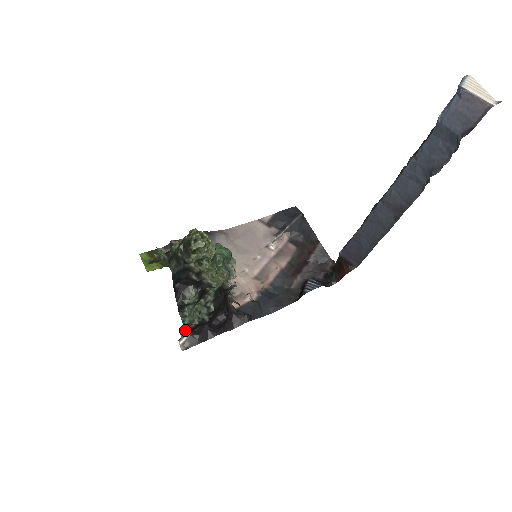
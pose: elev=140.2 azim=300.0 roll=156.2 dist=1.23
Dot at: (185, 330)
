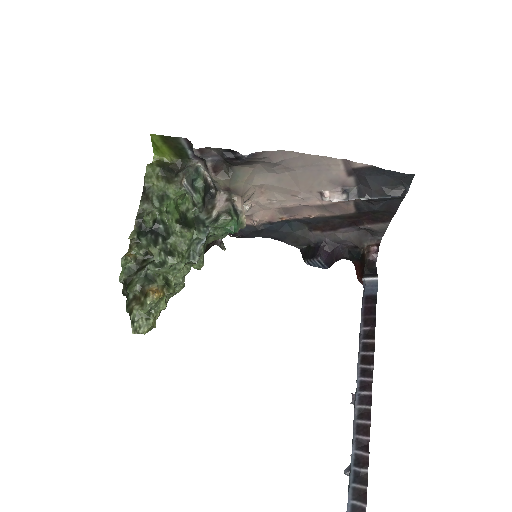
Dot at: occluded
